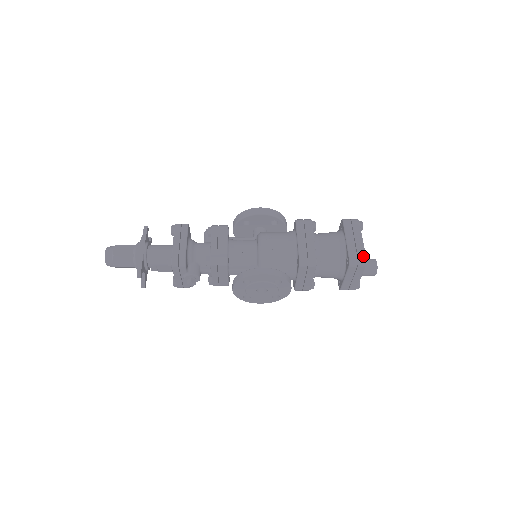
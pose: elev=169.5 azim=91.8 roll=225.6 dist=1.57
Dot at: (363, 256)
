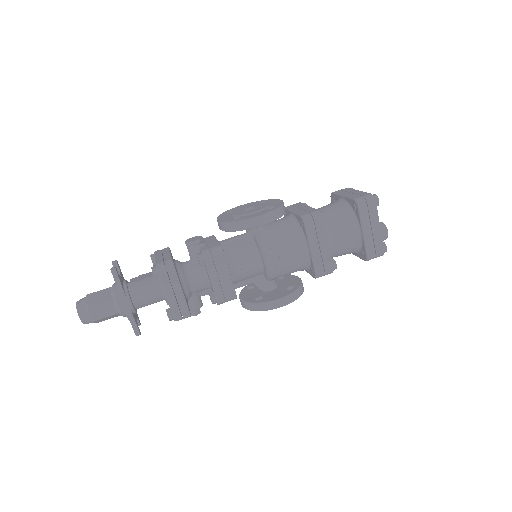
Dot at: (381, 250)
